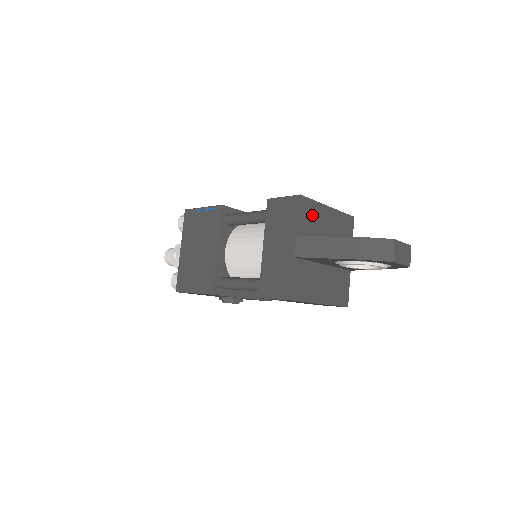
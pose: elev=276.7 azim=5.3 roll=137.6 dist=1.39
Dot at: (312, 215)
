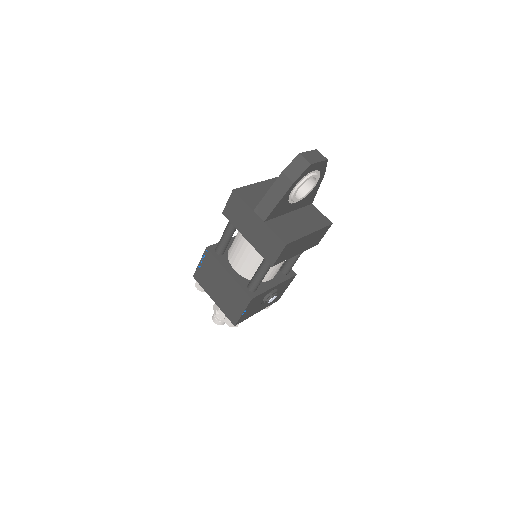
Dot at: (252, 194)
